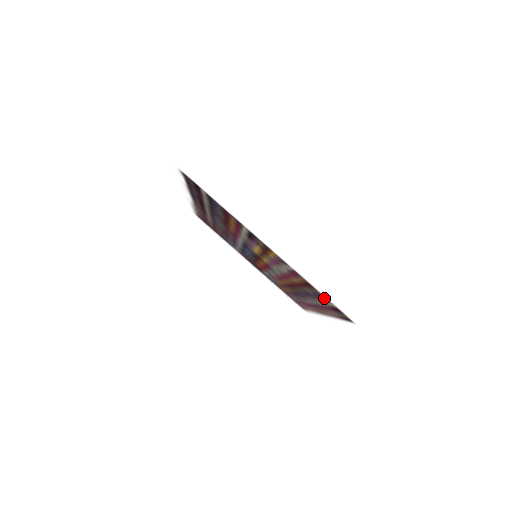
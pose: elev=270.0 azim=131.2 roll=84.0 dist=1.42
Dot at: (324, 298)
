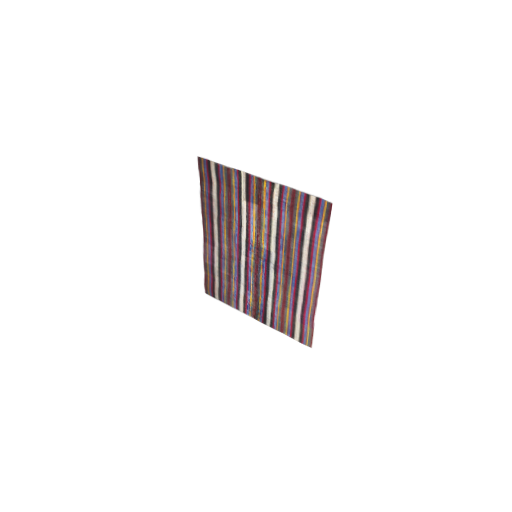
Dot at: (306, 201)
